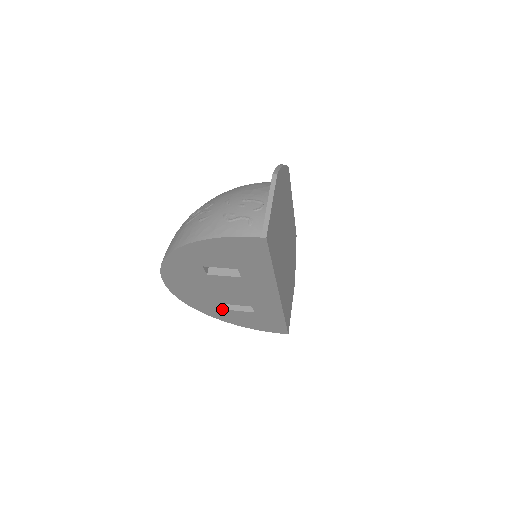
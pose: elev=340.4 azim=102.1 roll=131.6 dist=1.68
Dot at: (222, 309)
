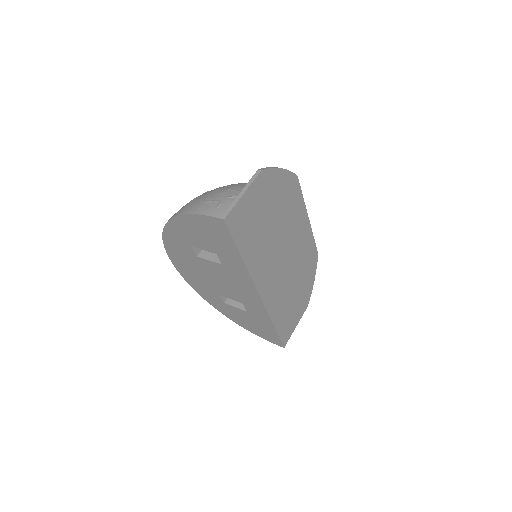
Dot at: (222, 302)
